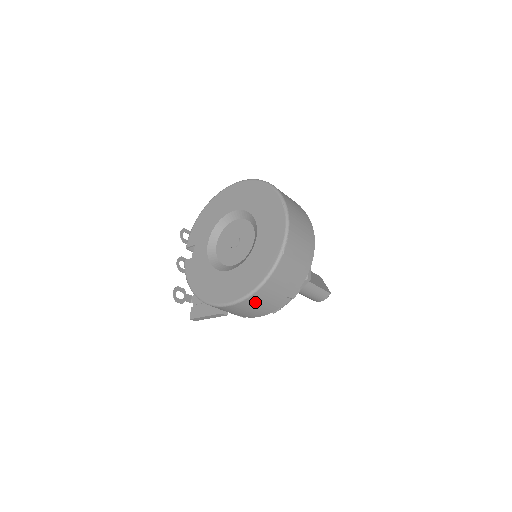
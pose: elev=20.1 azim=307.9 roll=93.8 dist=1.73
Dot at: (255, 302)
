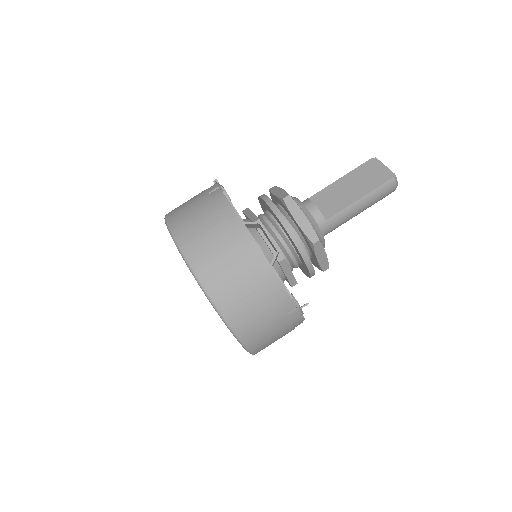
Dot at: (265, 343)
